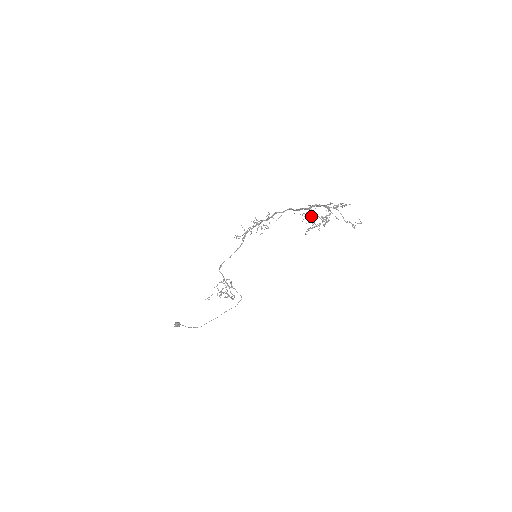
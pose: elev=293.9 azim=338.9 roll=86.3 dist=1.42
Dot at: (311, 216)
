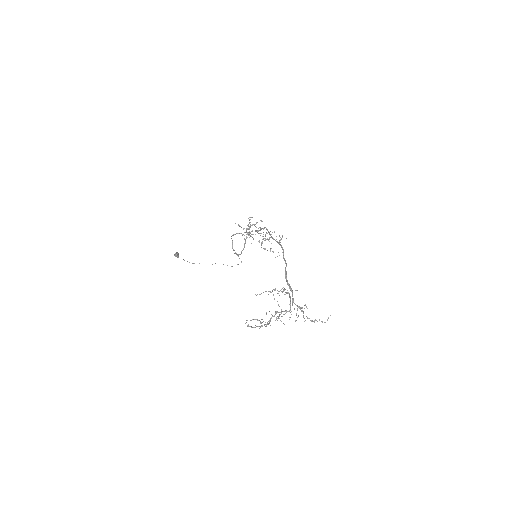
Dot at: occluded
